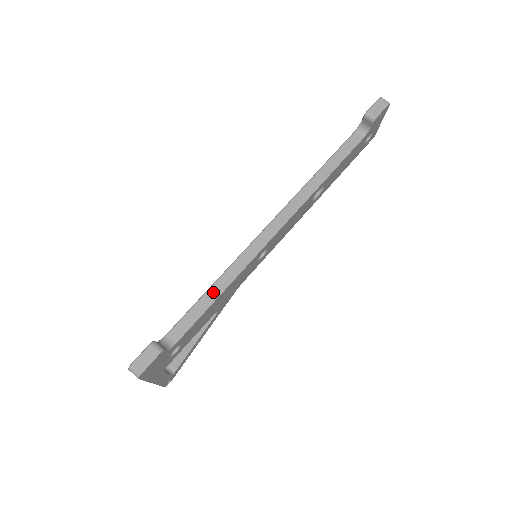
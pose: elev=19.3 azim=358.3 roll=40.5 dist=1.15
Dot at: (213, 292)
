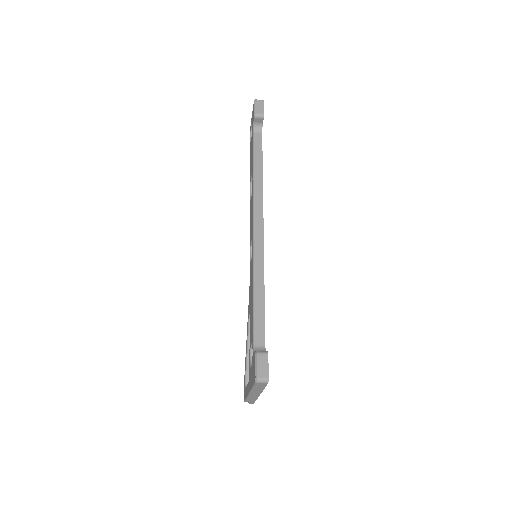
Dot at: (258, 294)
